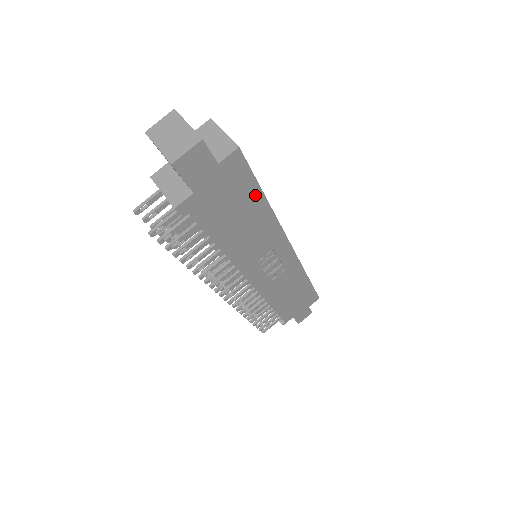
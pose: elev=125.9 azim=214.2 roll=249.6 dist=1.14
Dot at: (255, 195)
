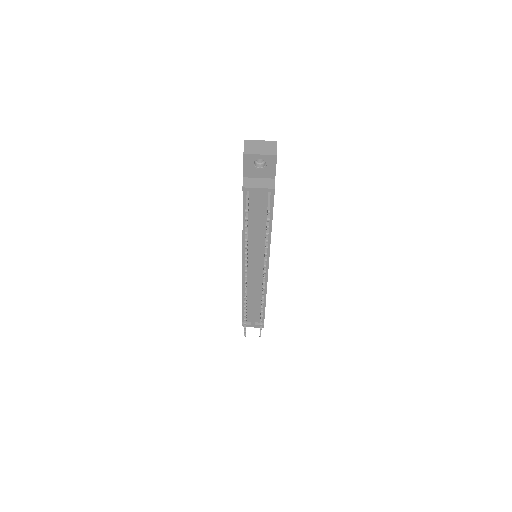
Dot at: occluded
